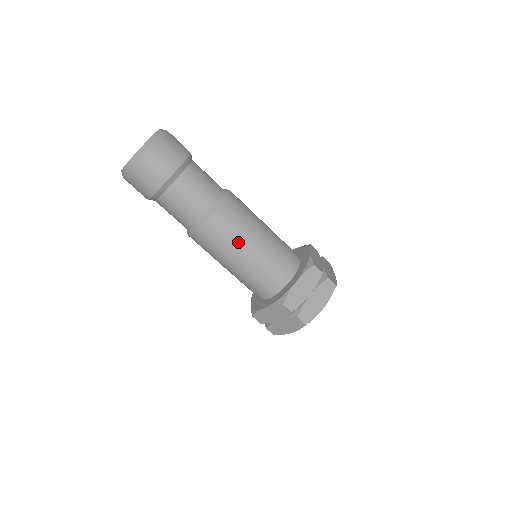
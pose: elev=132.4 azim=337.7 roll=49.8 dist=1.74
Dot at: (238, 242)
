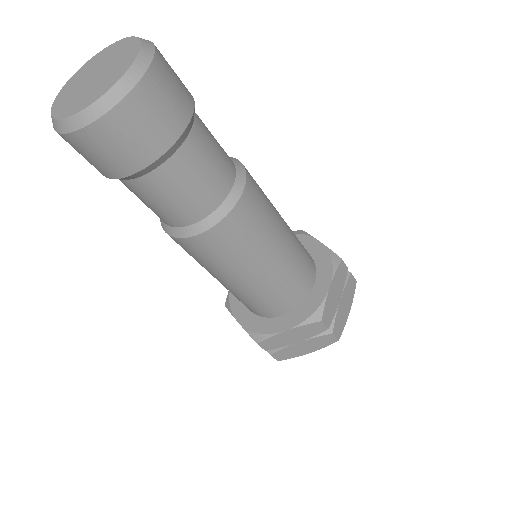
Dot at: (225, 269)
